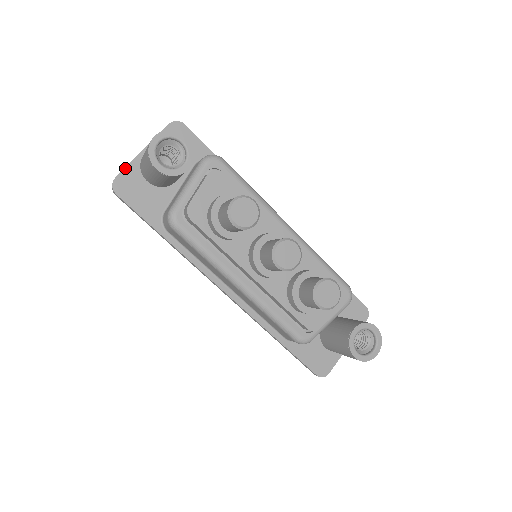
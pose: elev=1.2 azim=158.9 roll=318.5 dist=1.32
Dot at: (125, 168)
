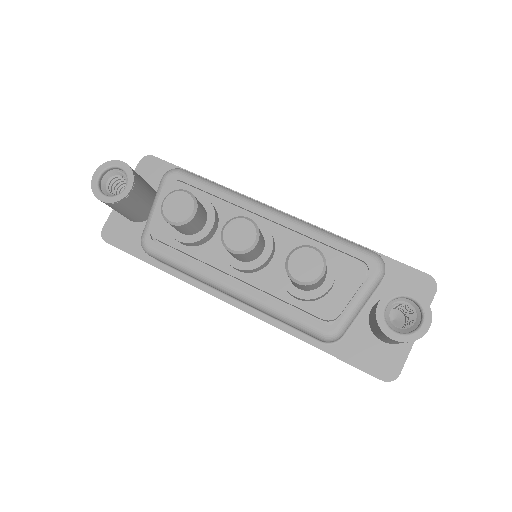
Dot at: (109, 216)
